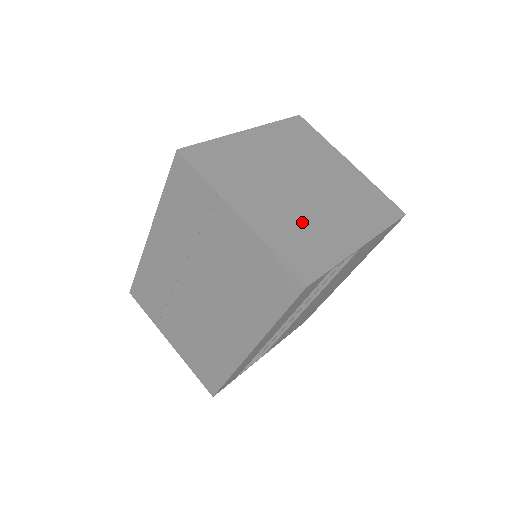
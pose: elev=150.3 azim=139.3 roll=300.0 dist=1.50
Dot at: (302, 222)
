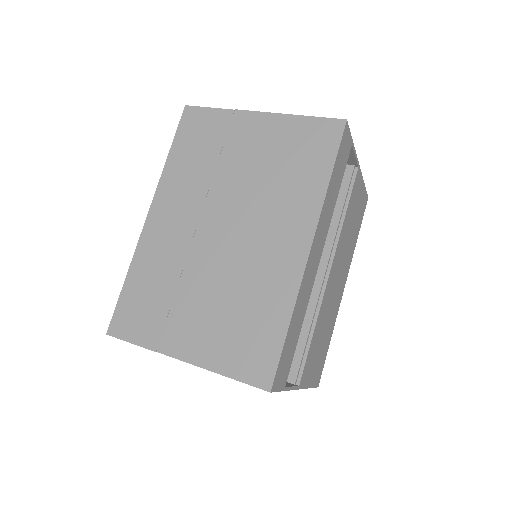
Dot at: occluded
